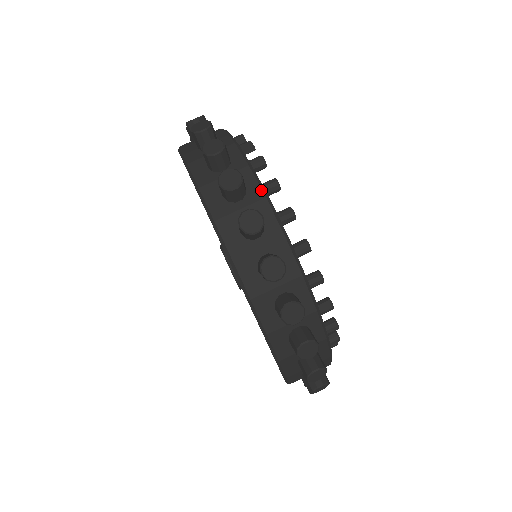
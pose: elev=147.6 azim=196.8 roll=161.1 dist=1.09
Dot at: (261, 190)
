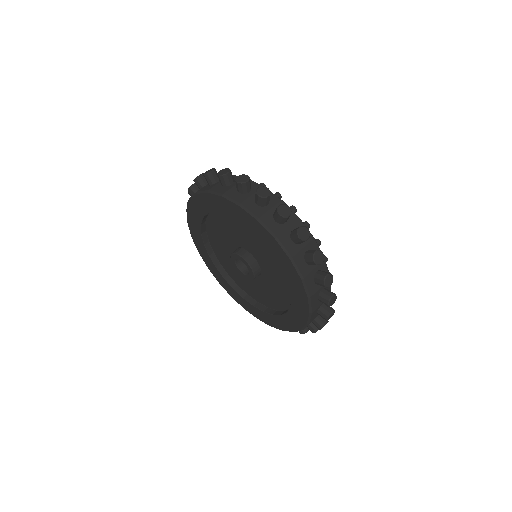
Dot at: occluded
